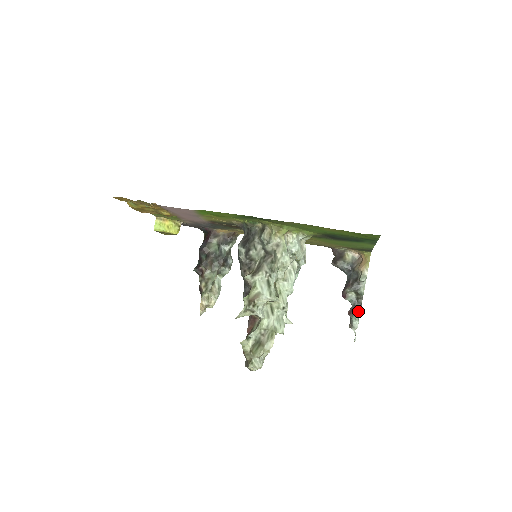
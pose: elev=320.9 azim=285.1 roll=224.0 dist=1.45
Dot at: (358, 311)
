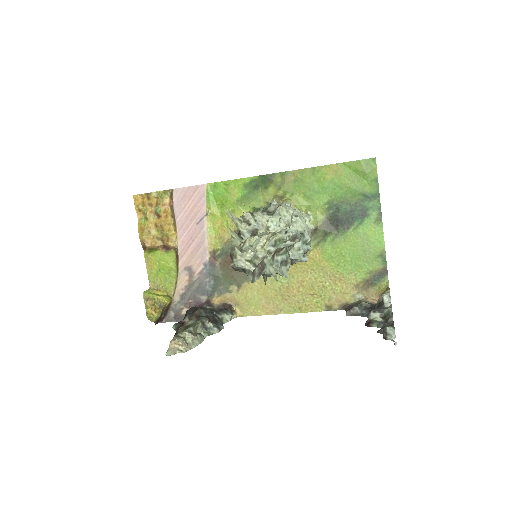
Dot at: (390, 325)
